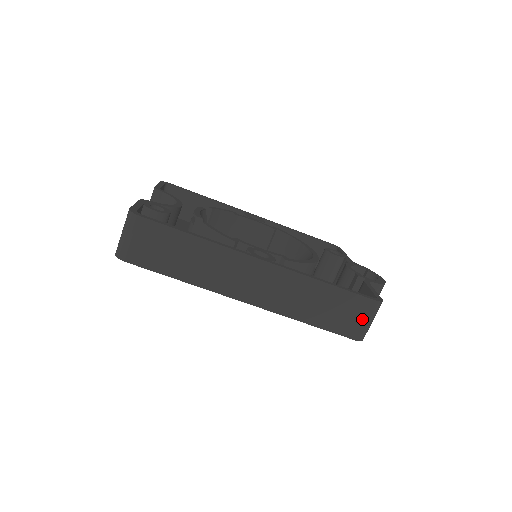
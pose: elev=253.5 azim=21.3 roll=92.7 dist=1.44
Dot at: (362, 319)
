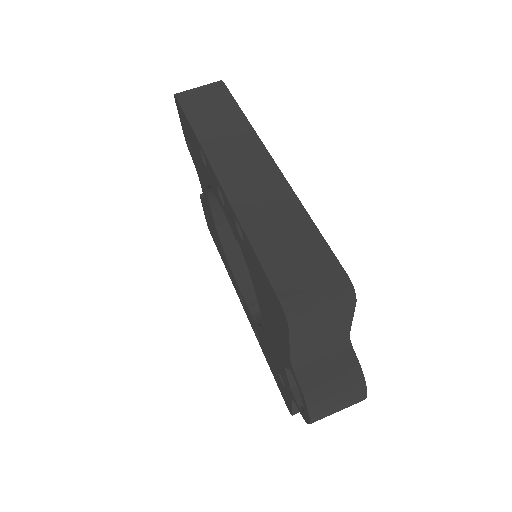
Dot at: (313, 285)
